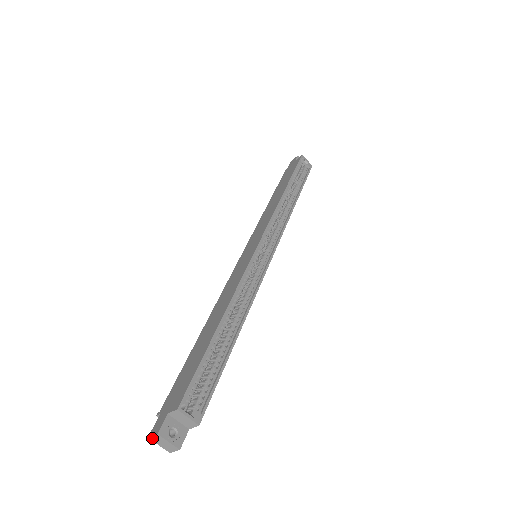
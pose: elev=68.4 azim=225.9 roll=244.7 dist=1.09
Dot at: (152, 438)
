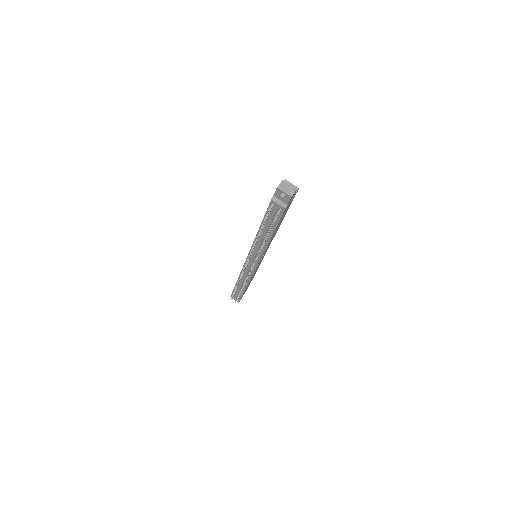
Dot at: (280, 186)
